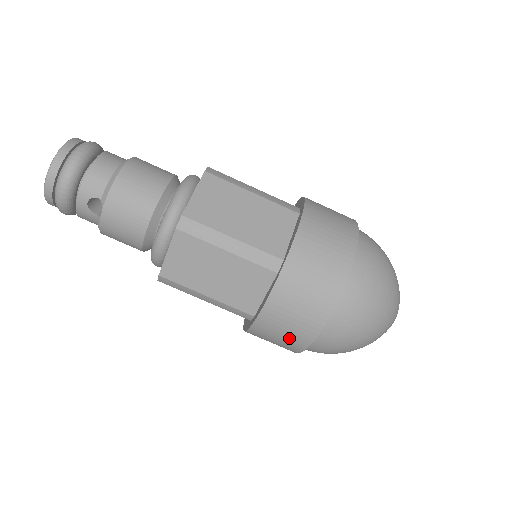
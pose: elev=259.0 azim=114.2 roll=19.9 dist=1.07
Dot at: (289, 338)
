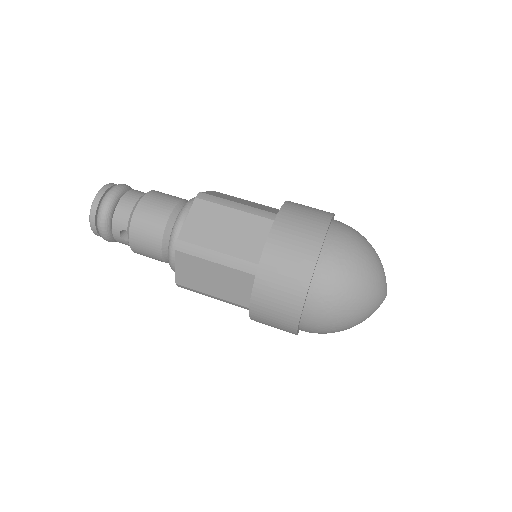
Dot at: (280, 325)
